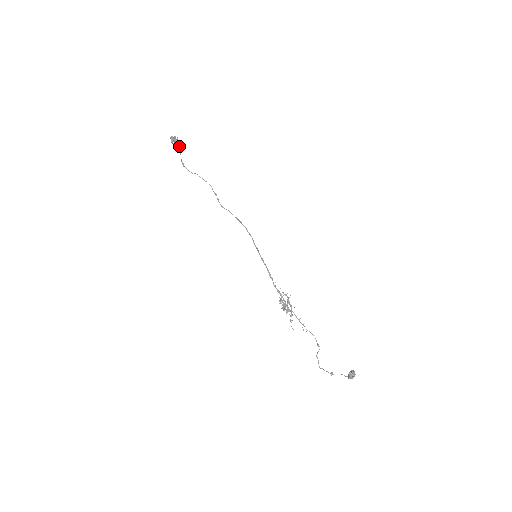
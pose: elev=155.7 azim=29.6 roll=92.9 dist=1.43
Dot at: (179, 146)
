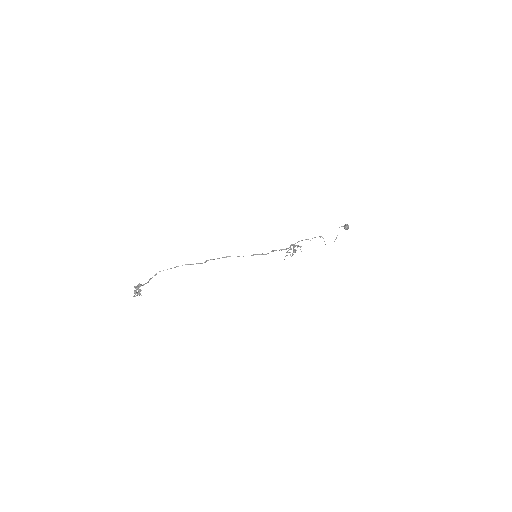
Dot at: occluded
